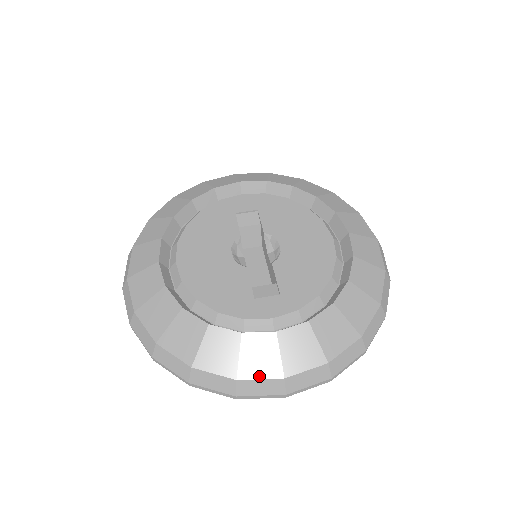
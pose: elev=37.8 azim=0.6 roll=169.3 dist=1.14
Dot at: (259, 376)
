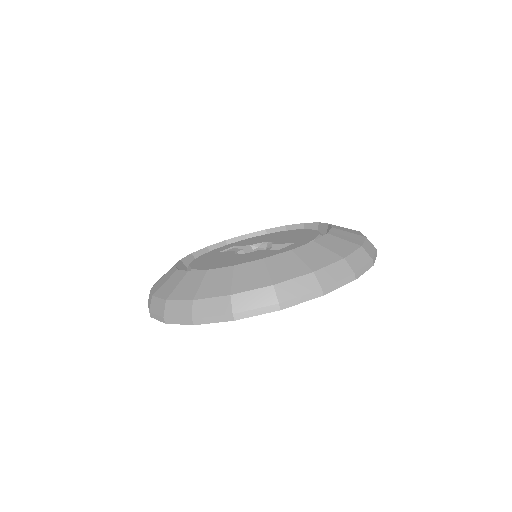
Dot at: (326, 264)
